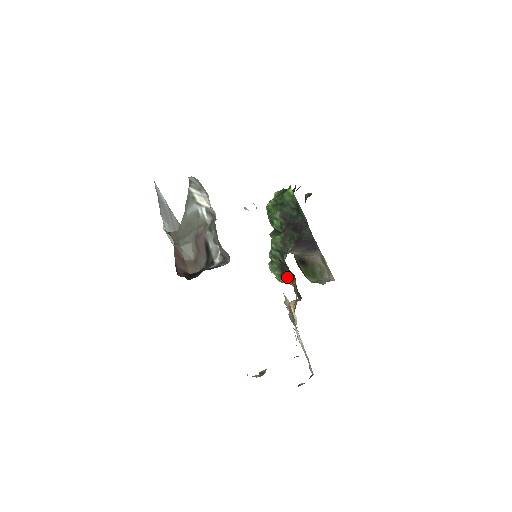
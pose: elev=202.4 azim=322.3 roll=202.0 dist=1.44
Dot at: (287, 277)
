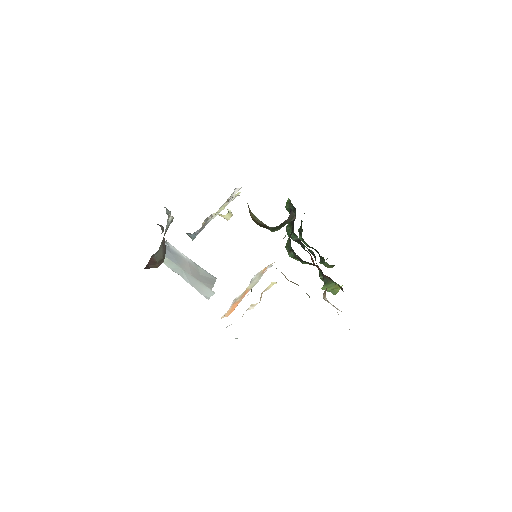
Dot at: occluded
